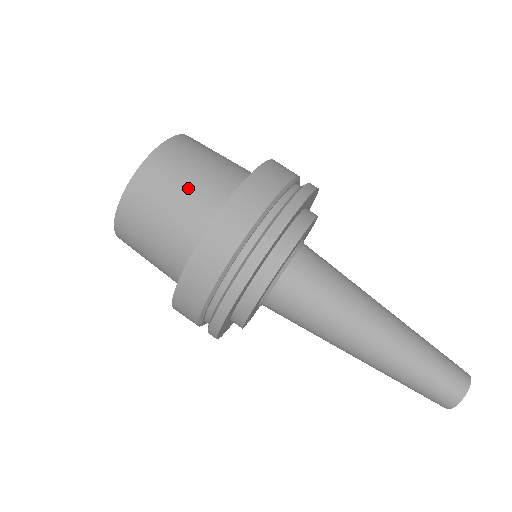
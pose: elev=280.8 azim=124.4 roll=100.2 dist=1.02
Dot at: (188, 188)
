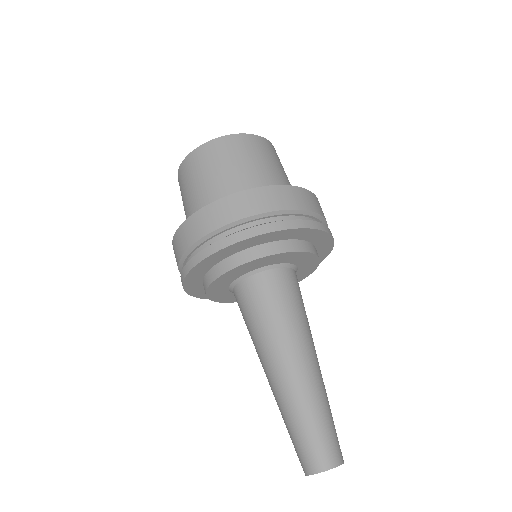
Dot at: (194, 192)
